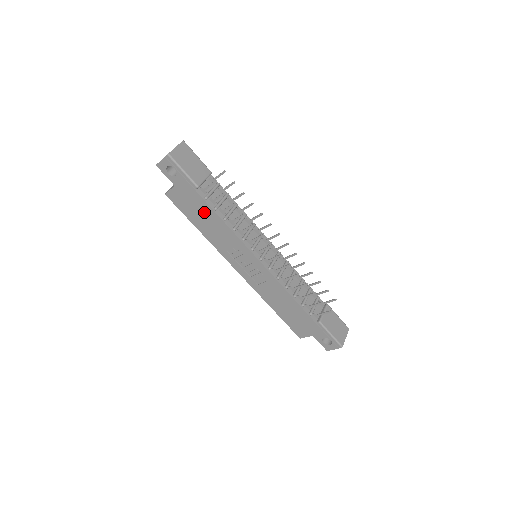
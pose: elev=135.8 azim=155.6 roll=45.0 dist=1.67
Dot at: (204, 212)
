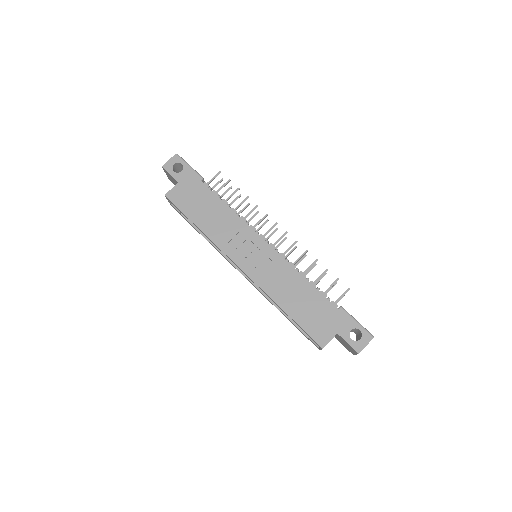
Dot at: (207, 202)
